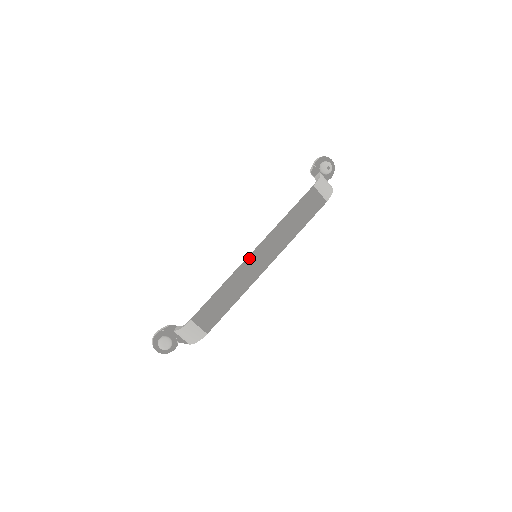
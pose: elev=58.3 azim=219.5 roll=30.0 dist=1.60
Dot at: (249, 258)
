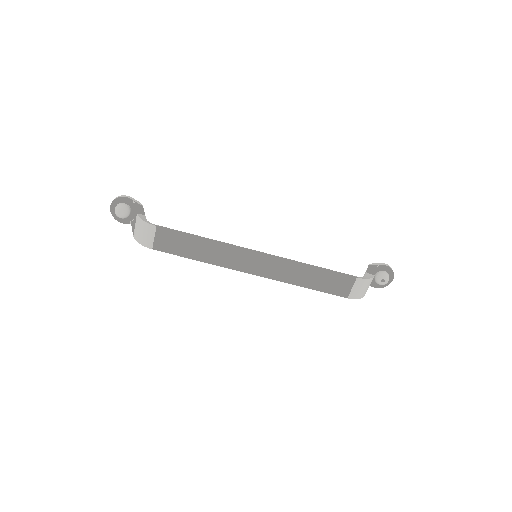
Dot at: (249, 251)
